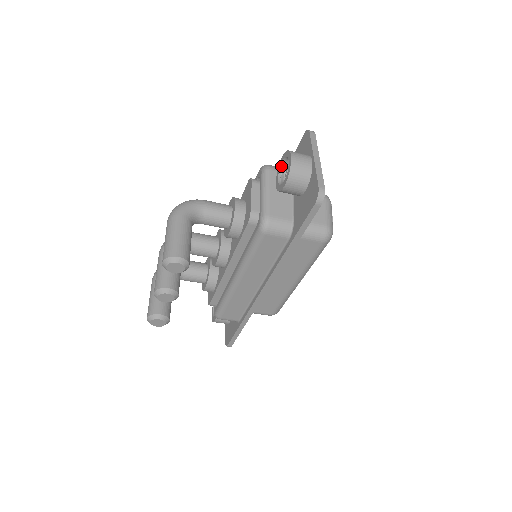
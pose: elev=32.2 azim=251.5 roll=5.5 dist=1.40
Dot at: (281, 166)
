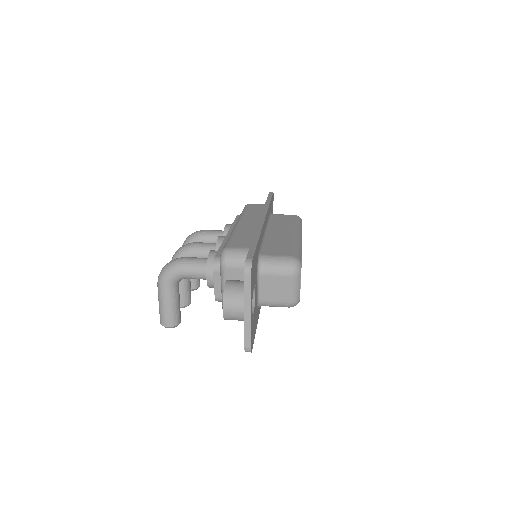
Dot at: occluded
